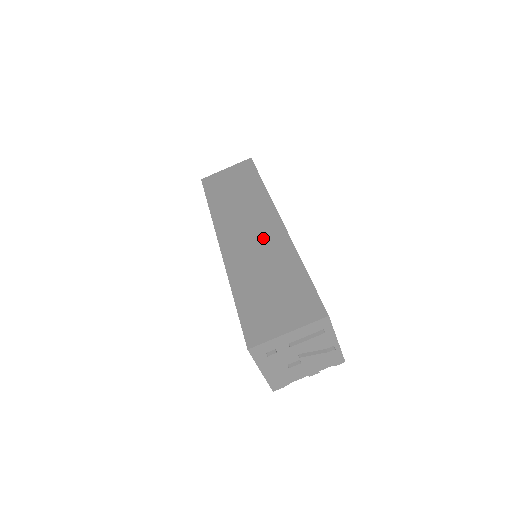
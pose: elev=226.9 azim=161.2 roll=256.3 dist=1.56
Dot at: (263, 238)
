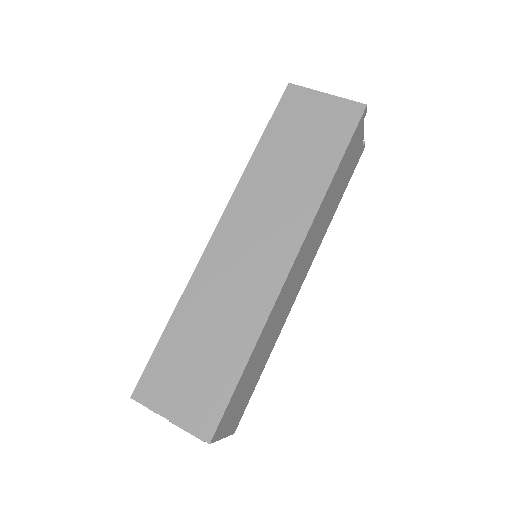
Dot at: (253, 273)
